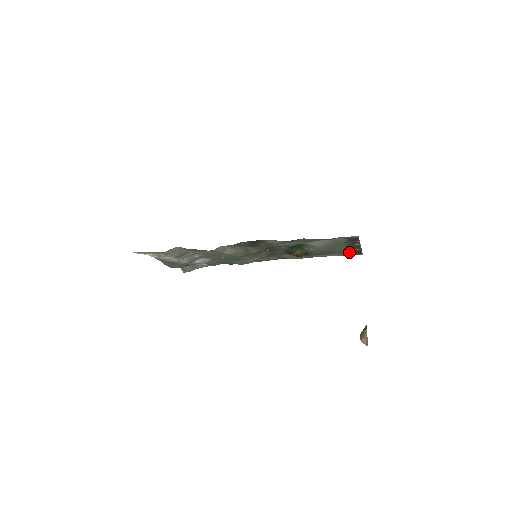
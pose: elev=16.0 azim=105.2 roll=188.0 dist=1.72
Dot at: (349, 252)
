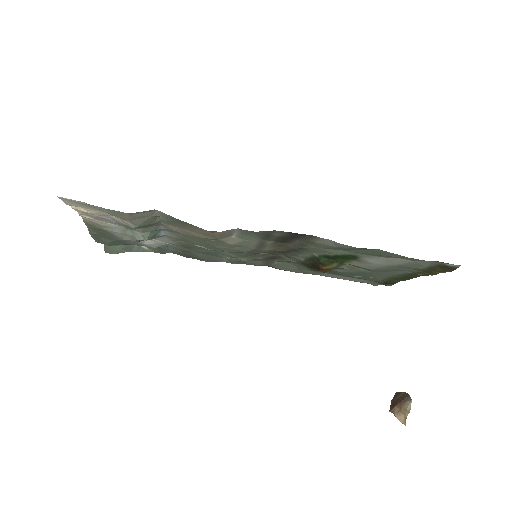
Dot at: (379, 280)
